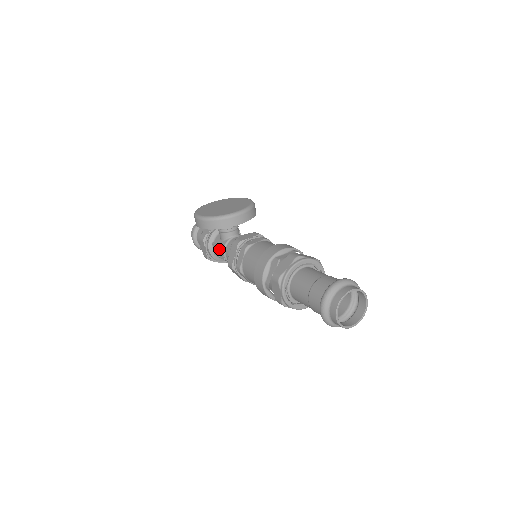
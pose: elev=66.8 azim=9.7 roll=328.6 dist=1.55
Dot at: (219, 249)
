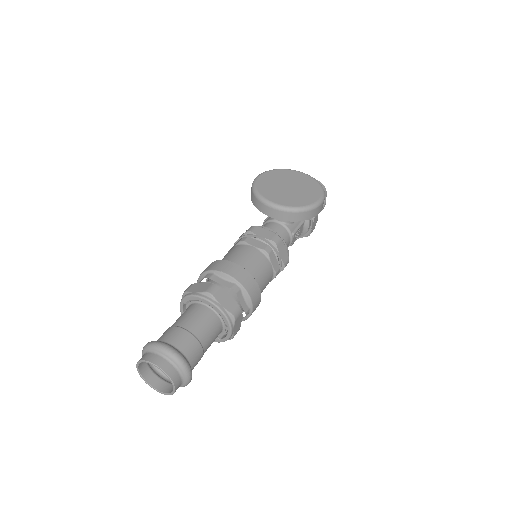
Dot at: occluded
